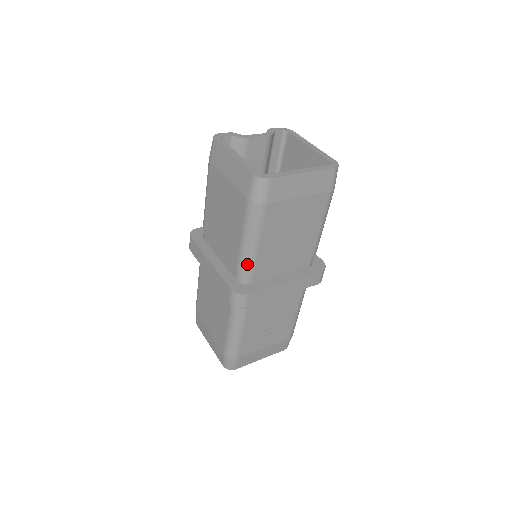
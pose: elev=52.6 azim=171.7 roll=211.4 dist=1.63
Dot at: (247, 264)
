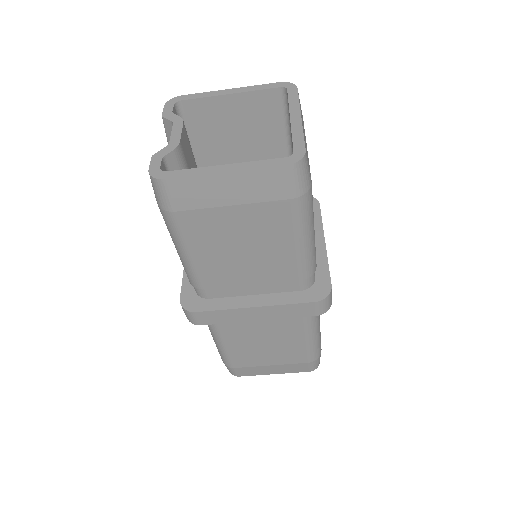
Dot at: (312, 264)
